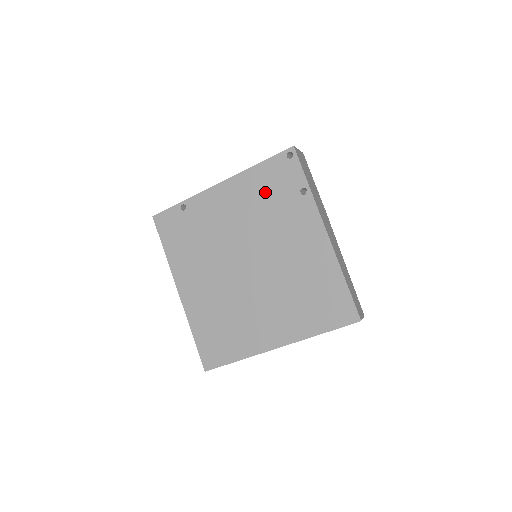
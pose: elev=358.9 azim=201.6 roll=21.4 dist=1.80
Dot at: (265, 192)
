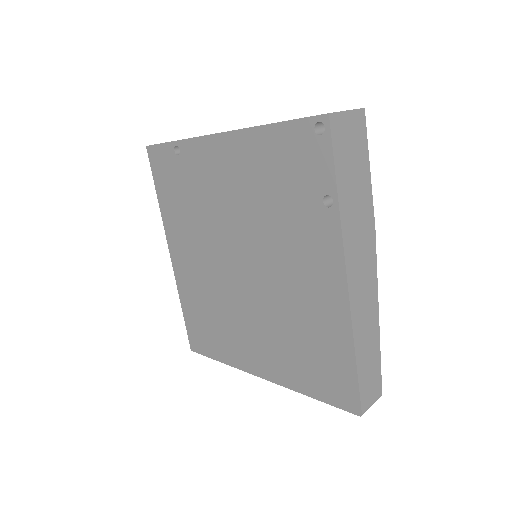
Dot at: (274, 176)
